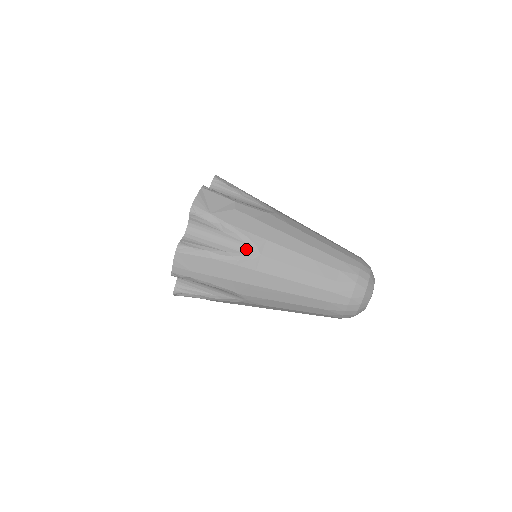
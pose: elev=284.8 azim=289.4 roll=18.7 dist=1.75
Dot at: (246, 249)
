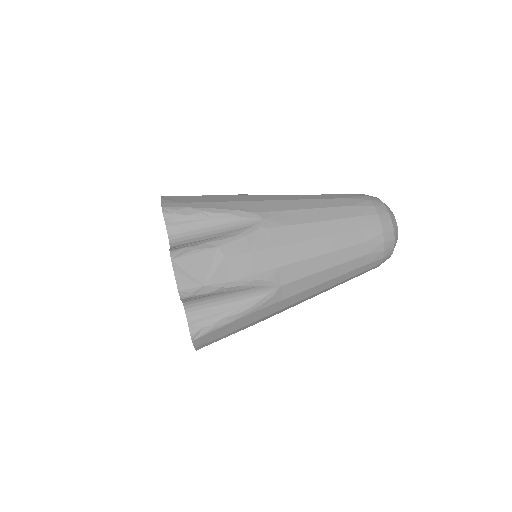
Dot at: (262, 290)
